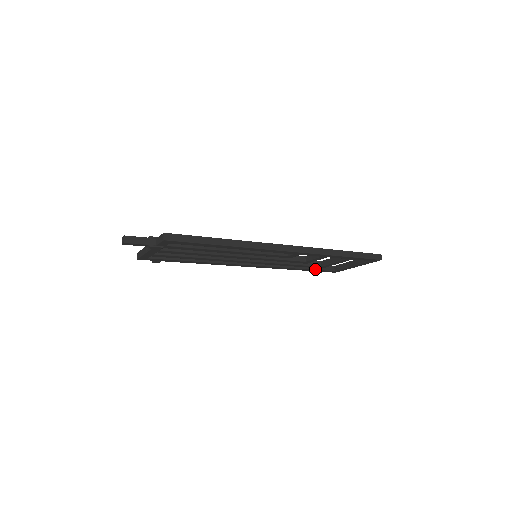
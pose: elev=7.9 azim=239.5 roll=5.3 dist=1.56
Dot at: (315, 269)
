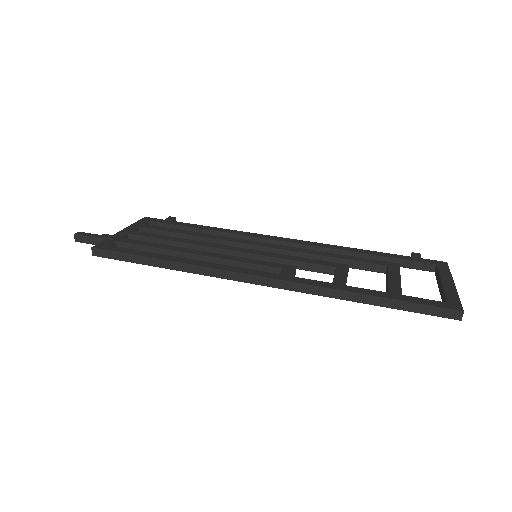
Dot at: occluded
